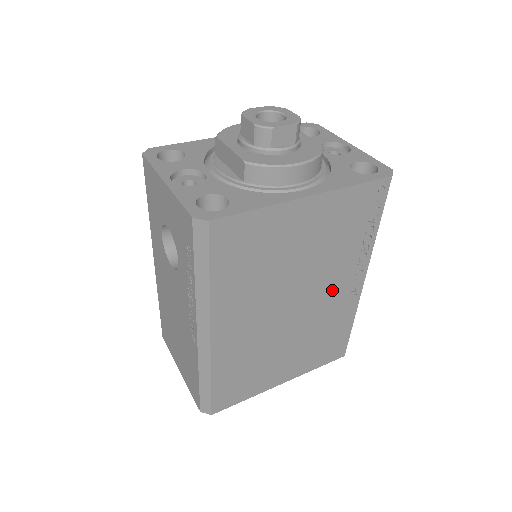
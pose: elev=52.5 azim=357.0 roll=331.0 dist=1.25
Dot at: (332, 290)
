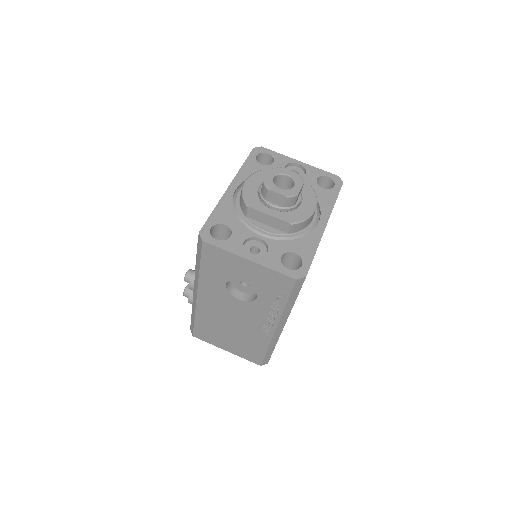
Dot at: occluded
